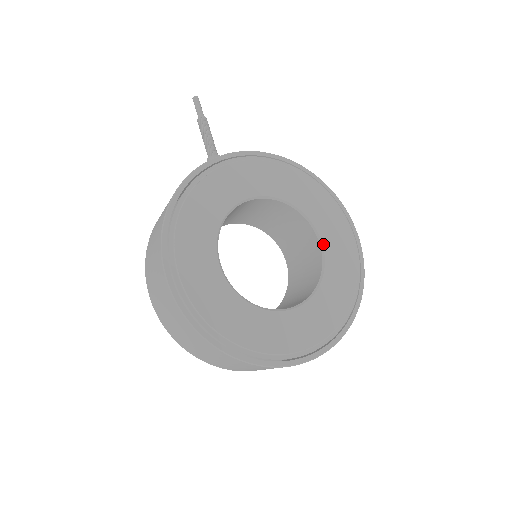
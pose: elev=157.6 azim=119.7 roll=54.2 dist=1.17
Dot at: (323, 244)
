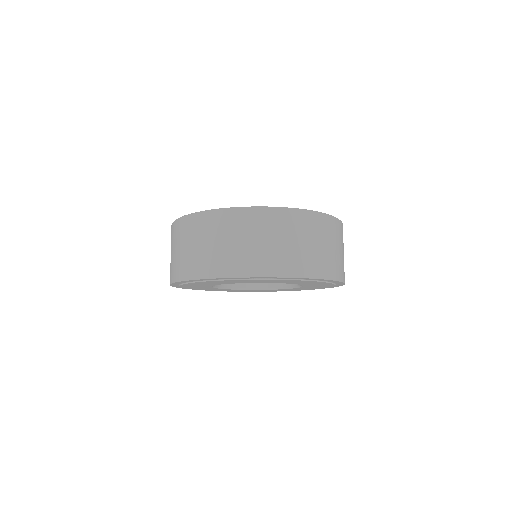
Dot at: occluded
